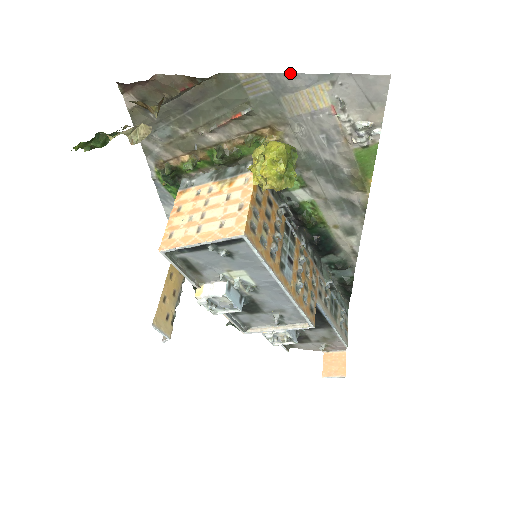
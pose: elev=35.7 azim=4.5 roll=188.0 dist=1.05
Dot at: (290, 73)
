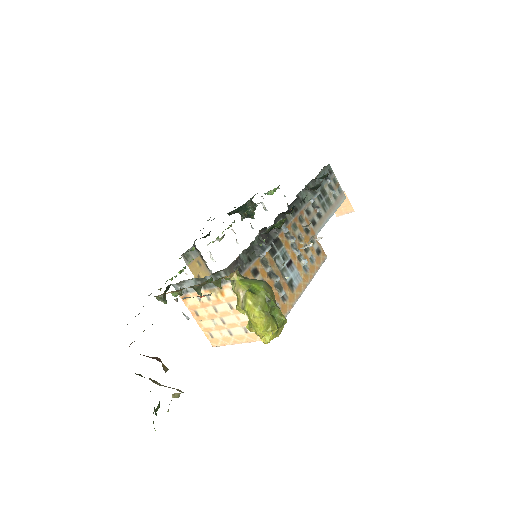
Dot at: occluded
